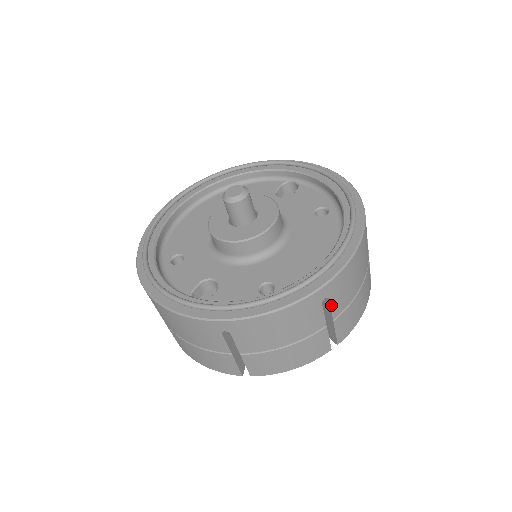
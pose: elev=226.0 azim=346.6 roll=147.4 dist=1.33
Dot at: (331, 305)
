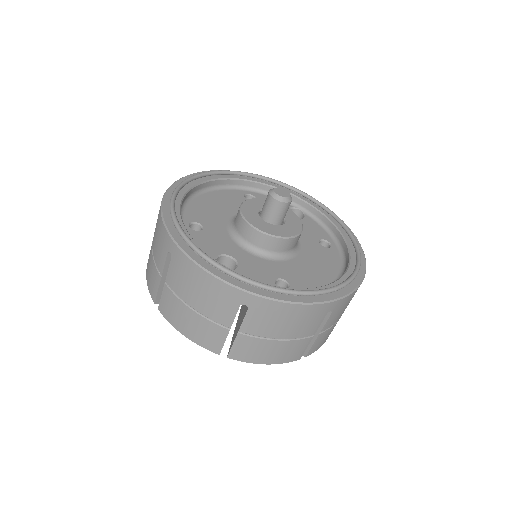
Dot at: (328, 319)
